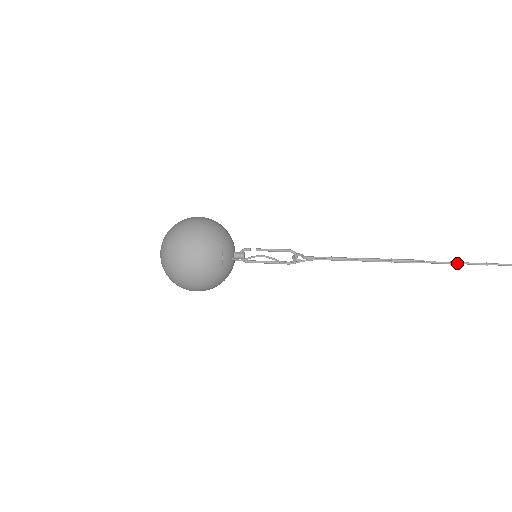
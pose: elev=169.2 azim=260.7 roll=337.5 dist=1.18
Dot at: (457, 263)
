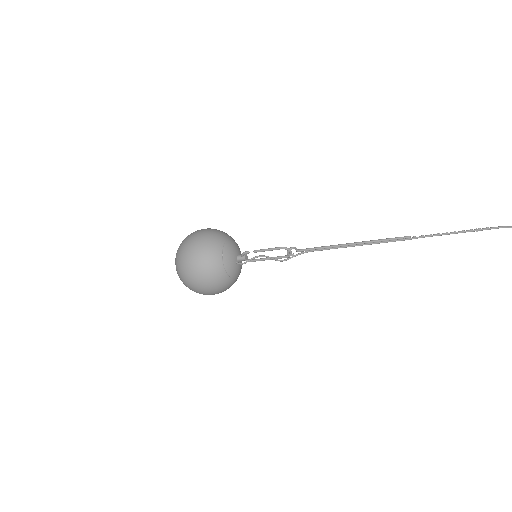
Dot at: (444, 234)
